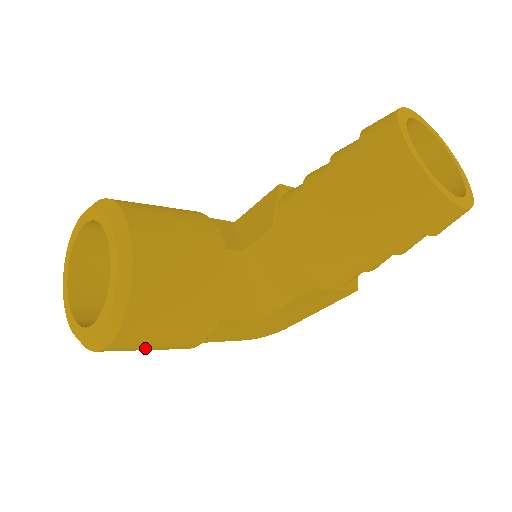
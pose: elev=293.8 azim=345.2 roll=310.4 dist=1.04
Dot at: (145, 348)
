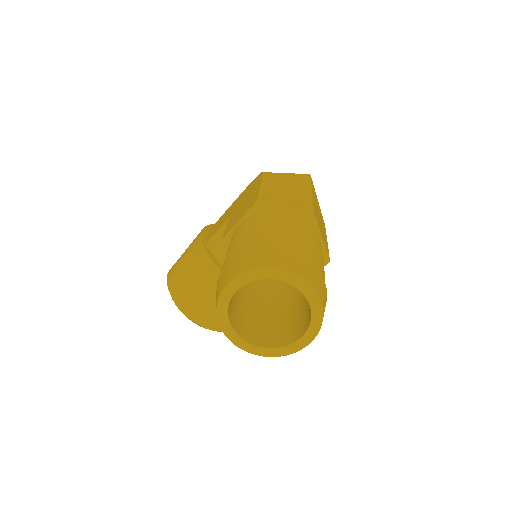
Dot at: occluded
